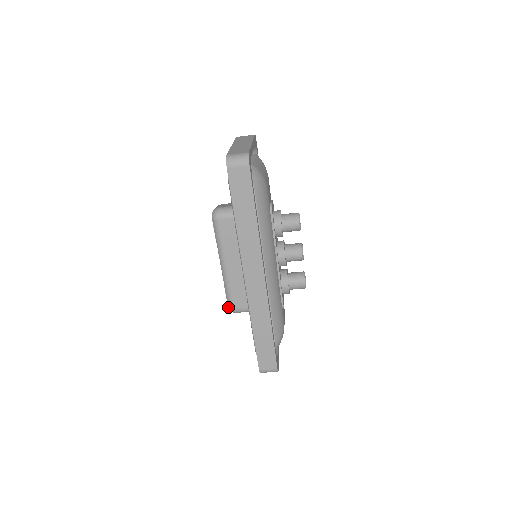
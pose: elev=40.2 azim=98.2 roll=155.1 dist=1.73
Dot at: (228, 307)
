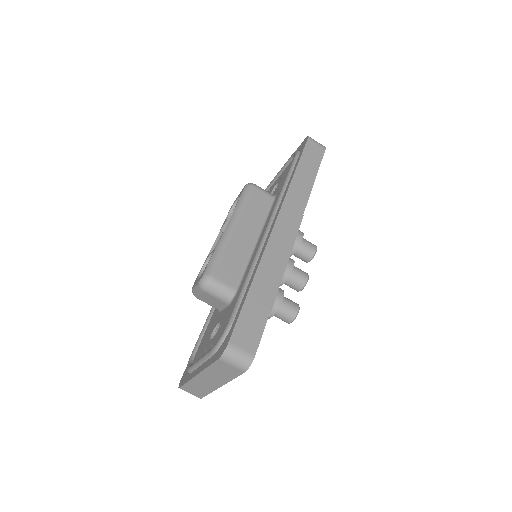
Dot at: (204, 273)
